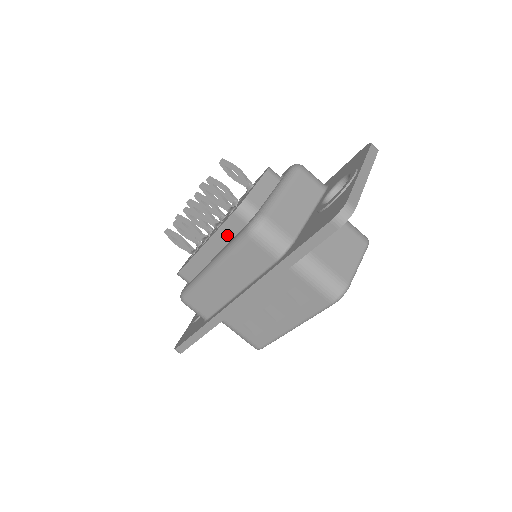
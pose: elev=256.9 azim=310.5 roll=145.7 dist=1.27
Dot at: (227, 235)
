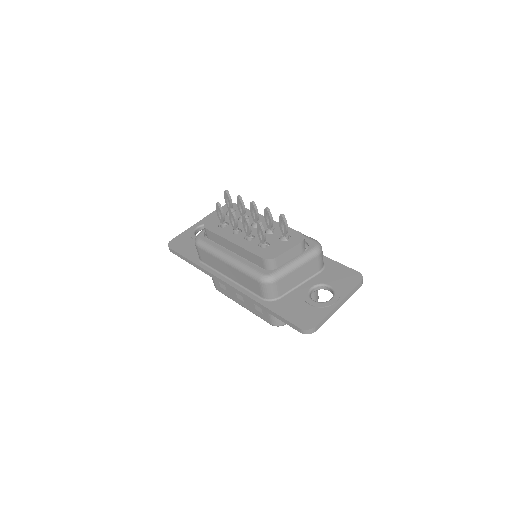
Dot at: (249, 256)
